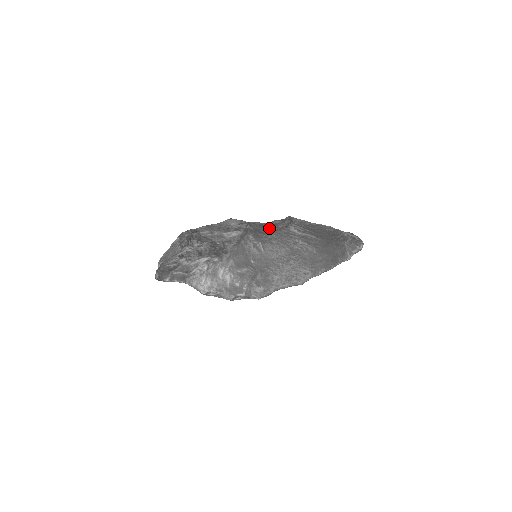
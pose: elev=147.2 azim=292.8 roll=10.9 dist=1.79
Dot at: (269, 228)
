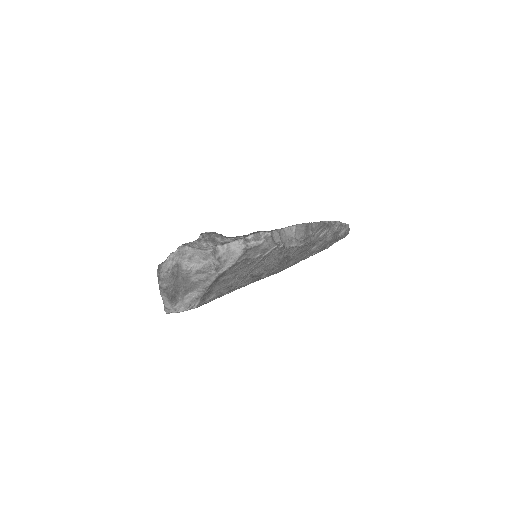
Dot at: occluded
